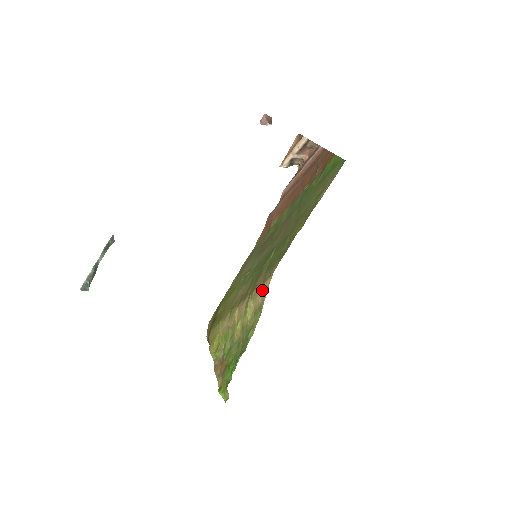
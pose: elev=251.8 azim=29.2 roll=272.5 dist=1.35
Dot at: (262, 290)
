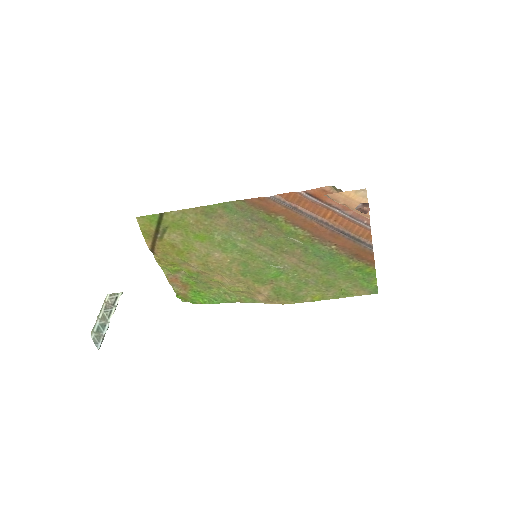
Dot at: (263, 299)
